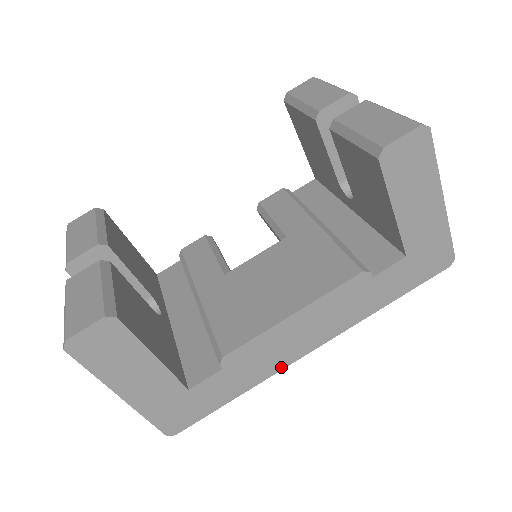
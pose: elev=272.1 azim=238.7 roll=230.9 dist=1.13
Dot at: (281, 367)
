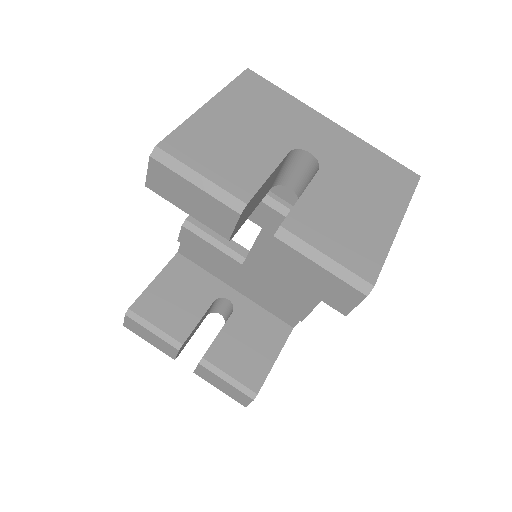
Dot at: occluded
